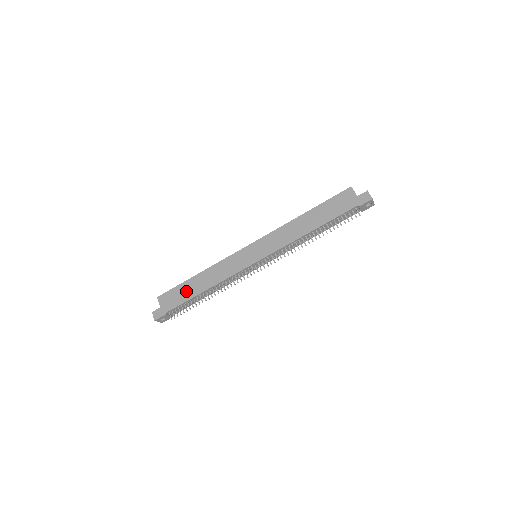
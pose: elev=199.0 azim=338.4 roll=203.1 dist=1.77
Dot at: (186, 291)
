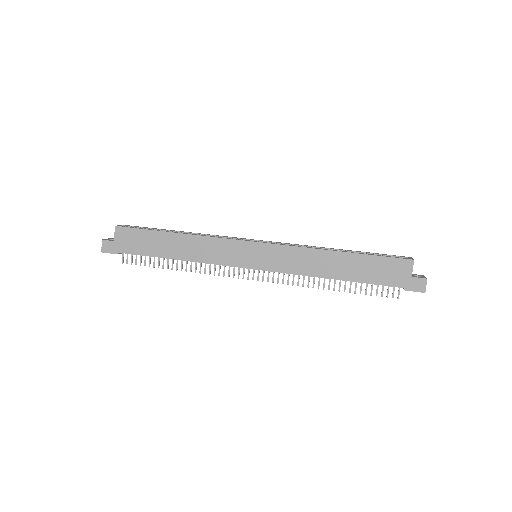
Dot at: (153, 244)
